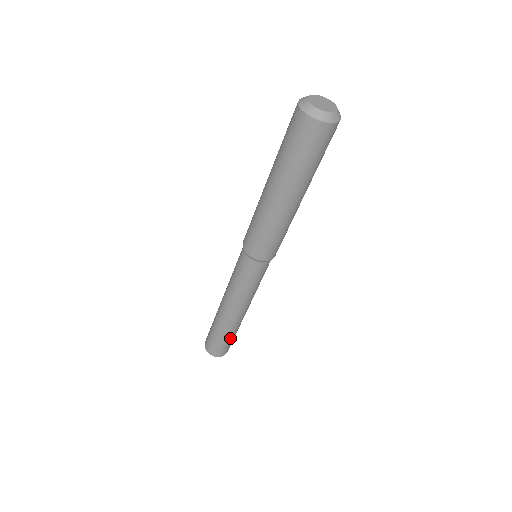
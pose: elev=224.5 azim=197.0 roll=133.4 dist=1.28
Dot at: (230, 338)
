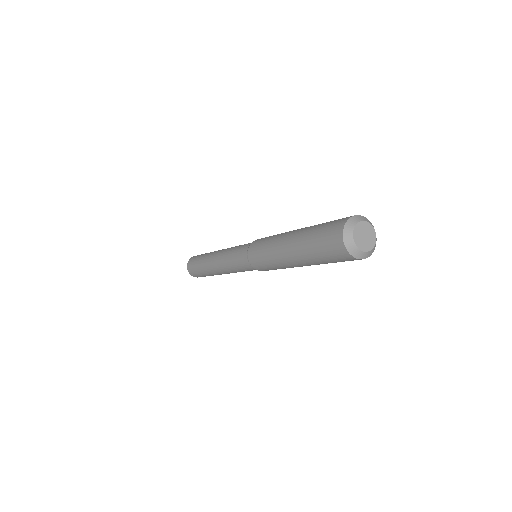
Dot at: occluded
